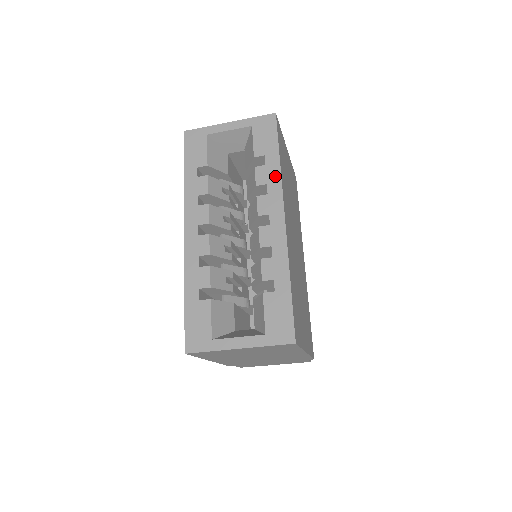
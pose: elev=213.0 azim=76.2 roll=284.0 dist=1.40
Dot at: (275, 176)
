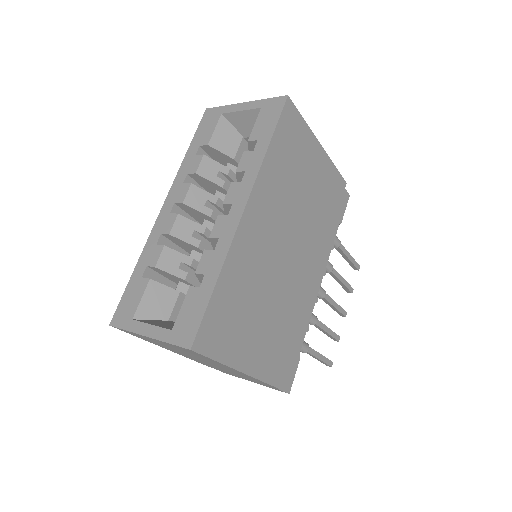
Dot at: (256, 164)
